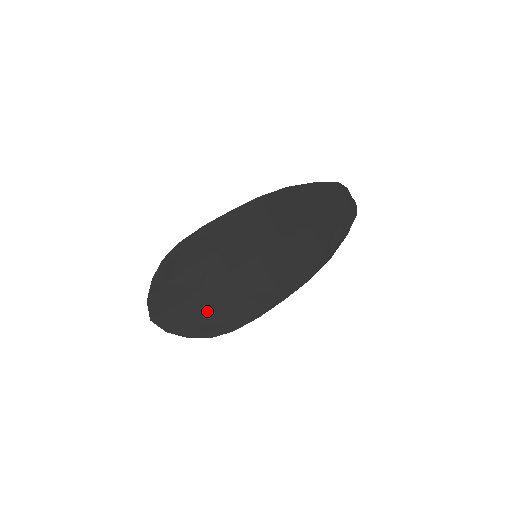
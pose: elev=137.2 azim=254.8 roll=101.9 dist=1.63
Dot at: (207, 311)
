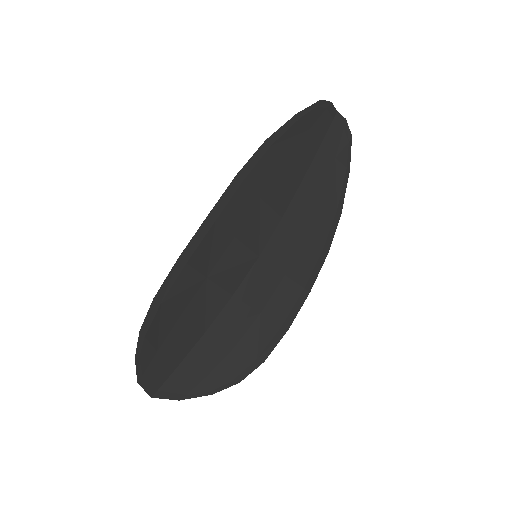
Dot at: (222, 354)
